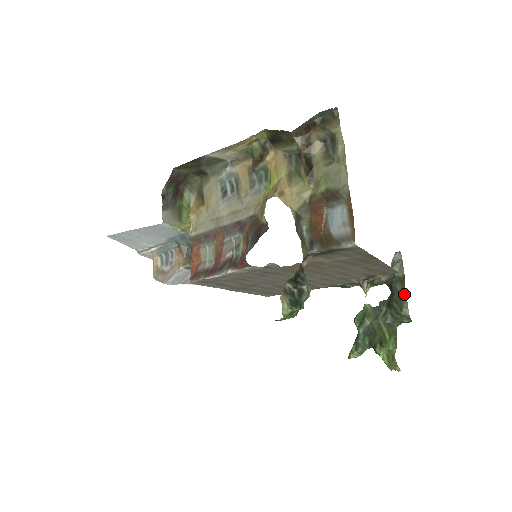
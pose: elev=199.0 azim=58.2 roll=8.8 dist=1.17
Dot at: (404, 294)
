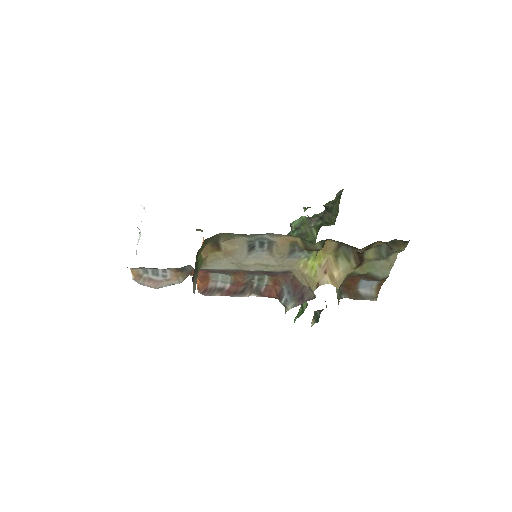
Dot at: (336, 215)
